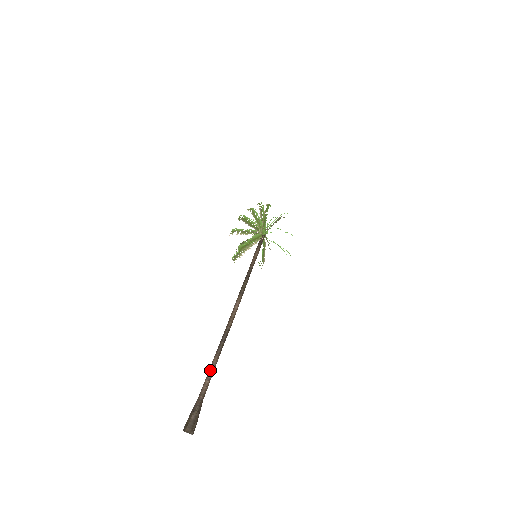
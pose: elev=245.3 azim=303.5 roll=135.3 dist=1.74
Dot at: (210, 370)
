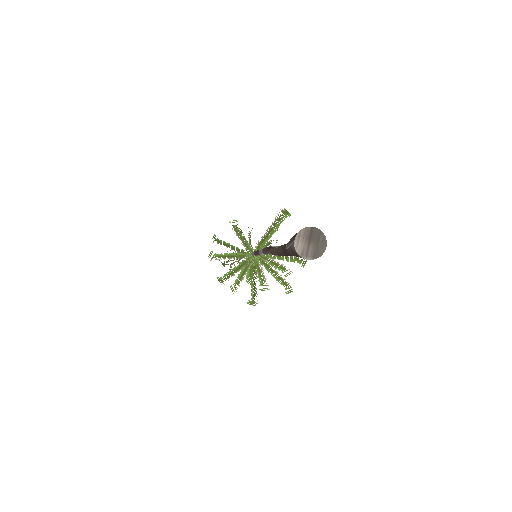
Dot at: occluded
